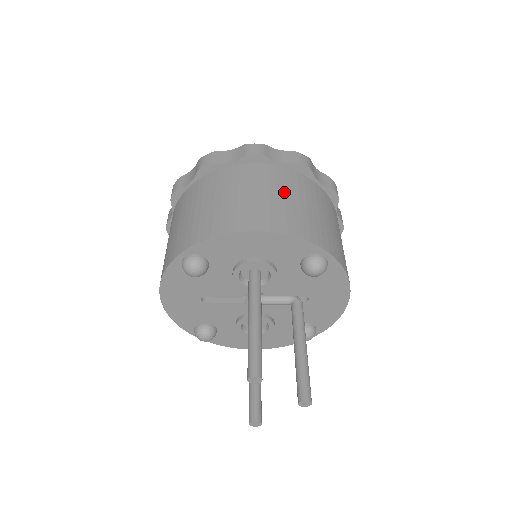
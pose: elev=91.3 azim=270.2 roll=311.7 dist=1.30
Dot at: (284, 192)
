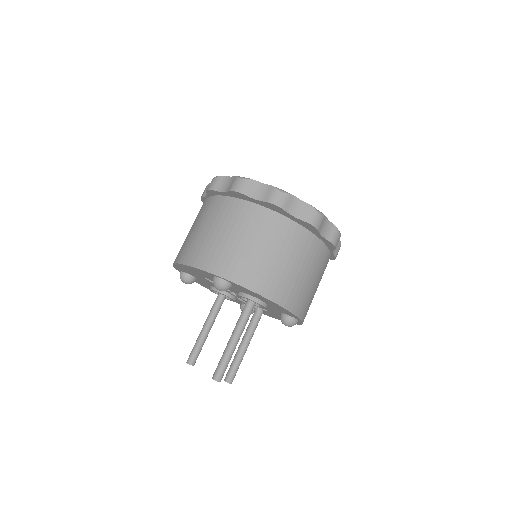
Dot at: (309, 270)
